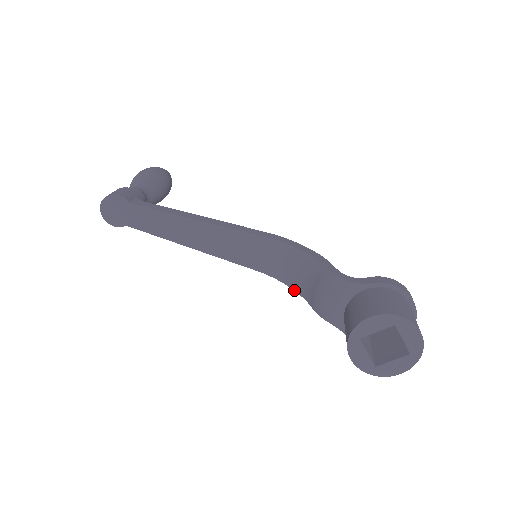
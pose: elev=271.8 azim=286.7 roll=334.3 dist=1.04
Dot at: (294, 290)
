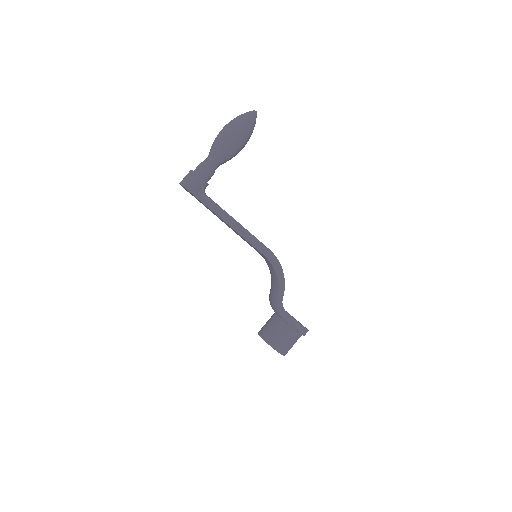
Dot at: occluded
